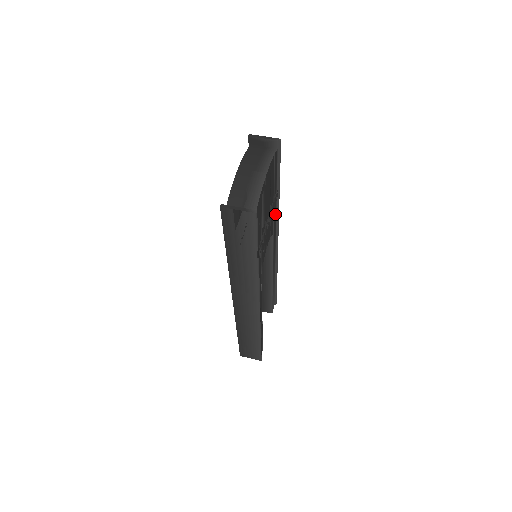
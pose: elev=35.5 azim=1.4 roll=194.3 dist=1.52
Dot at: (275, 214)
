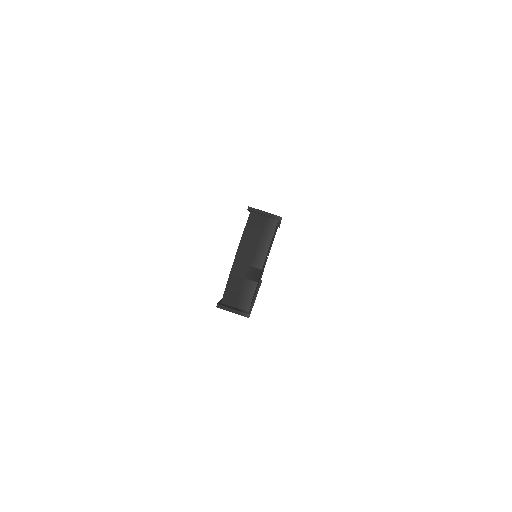
Dot at: occluded
